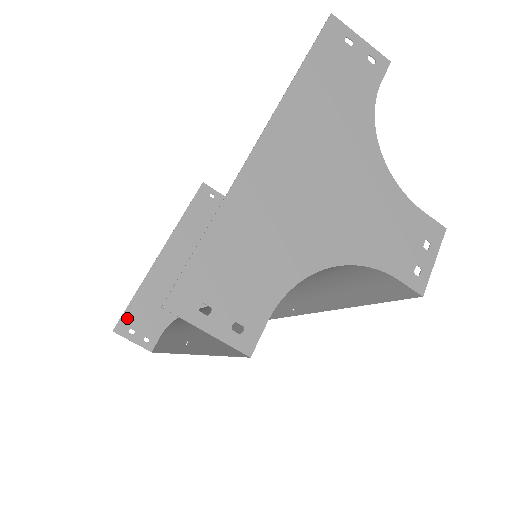
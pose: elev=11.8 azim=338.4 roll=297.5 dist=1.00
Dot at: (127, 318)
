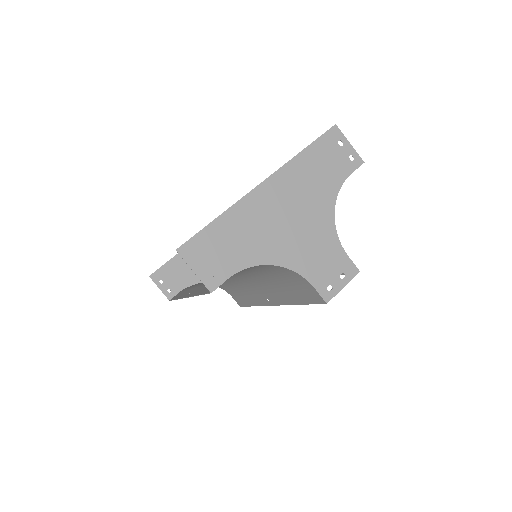
Dot at: (162, 271)
